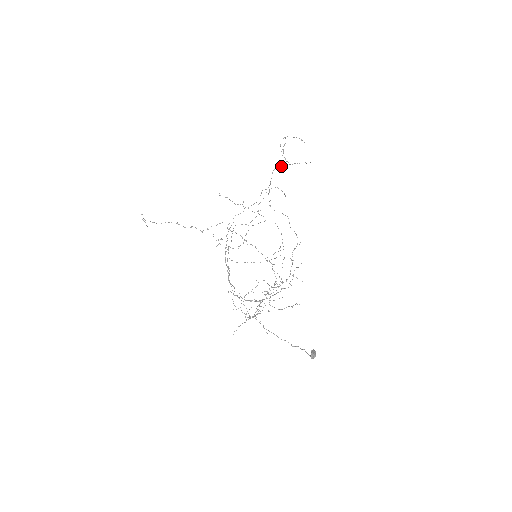
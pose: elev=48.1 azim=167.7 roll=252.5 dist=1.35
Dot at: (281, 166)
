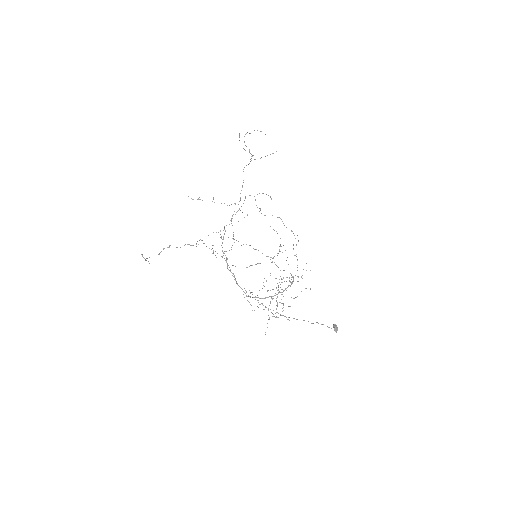
Dot at: occluded
